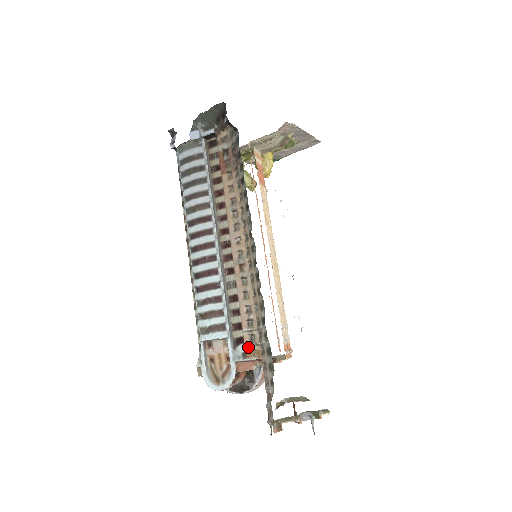
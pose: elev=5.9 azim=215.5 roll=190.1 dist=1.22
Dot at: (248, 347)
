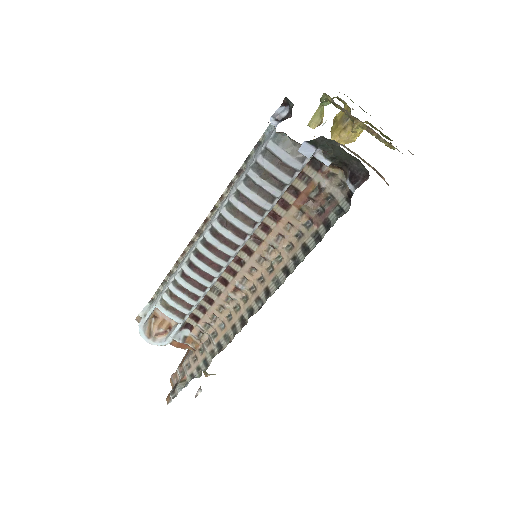
Dot at: (192, 336)
